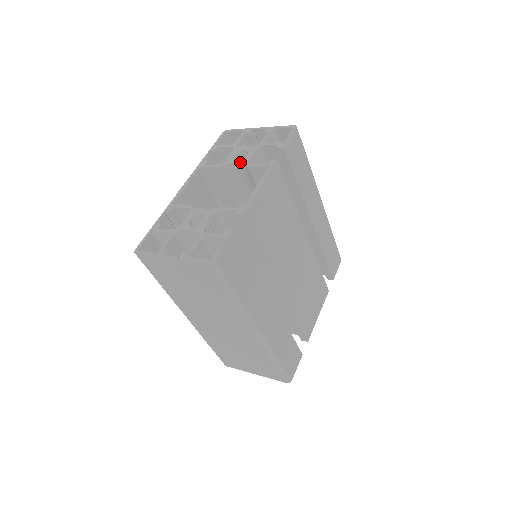
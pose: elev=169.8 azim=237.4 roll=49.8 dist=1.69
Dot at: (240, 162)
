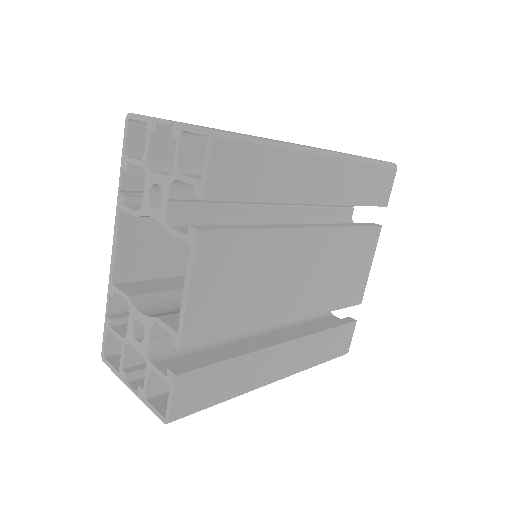
Dot at: (157, 217)
